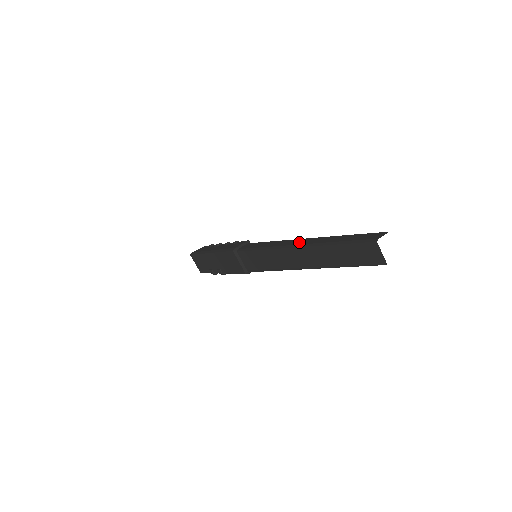
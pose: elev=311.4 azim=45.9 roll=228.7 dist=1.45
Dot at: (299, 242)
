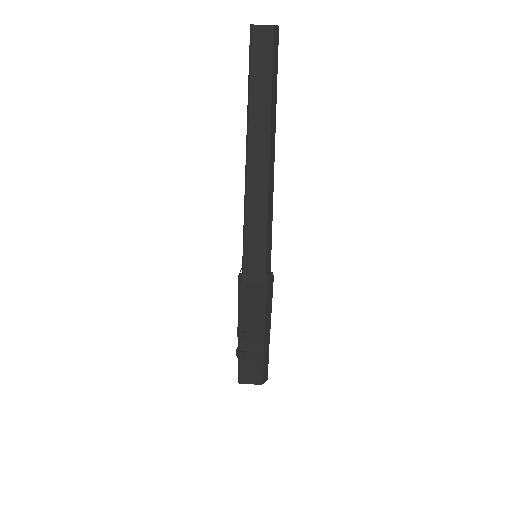
Dot at: occluded
